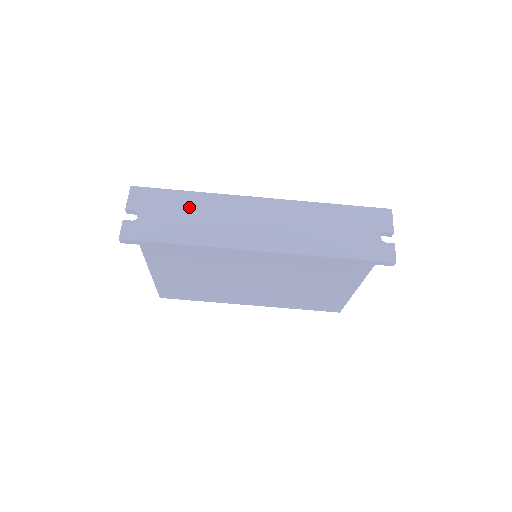
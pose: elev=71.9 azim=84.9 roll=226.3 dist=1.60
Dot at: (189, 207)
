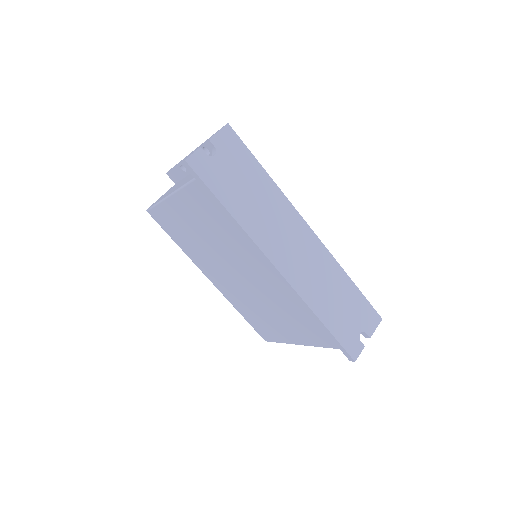
Dot at: (257, 185)
